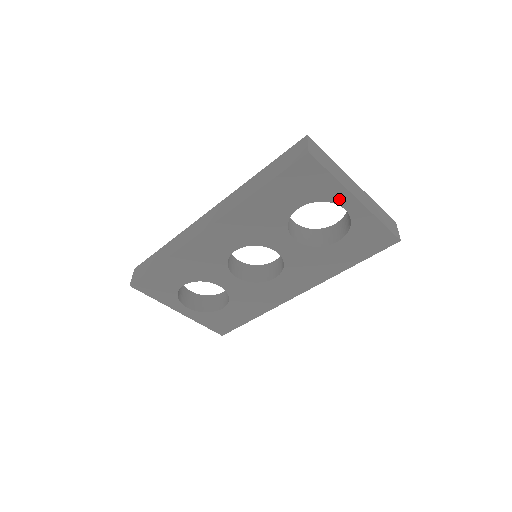
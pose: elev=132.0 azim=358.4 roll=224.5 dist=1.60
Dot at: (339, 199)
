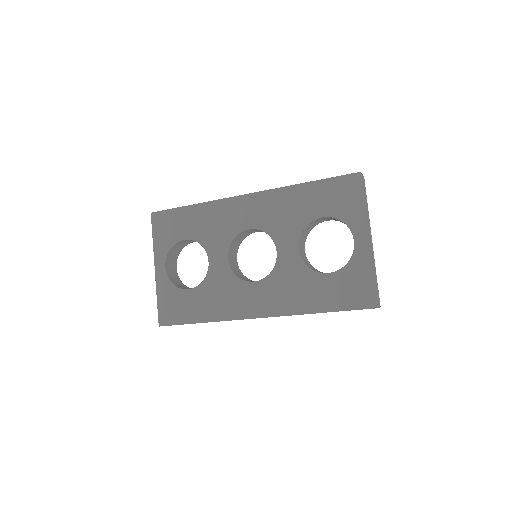
Dot at: (356, 228)
